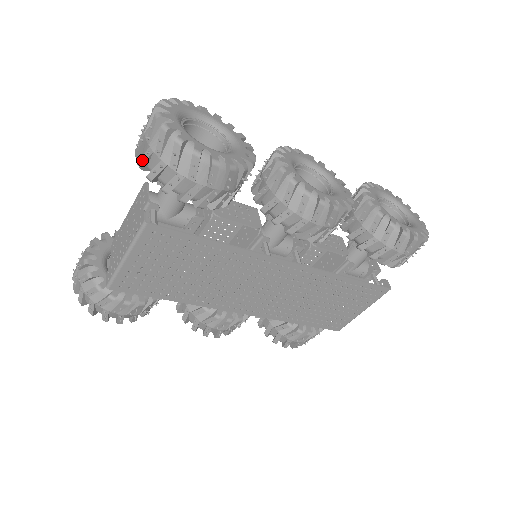
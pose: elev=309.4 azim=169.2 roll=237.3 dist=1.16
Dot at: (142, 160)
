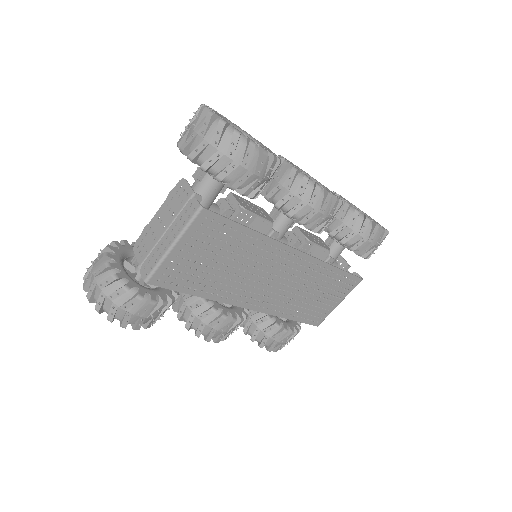
Dot at: (195, 152)
